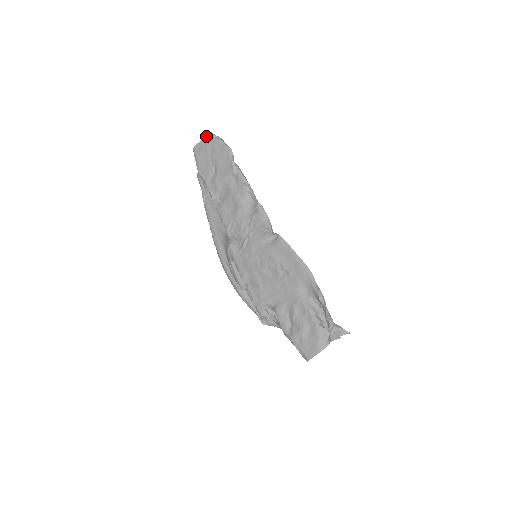
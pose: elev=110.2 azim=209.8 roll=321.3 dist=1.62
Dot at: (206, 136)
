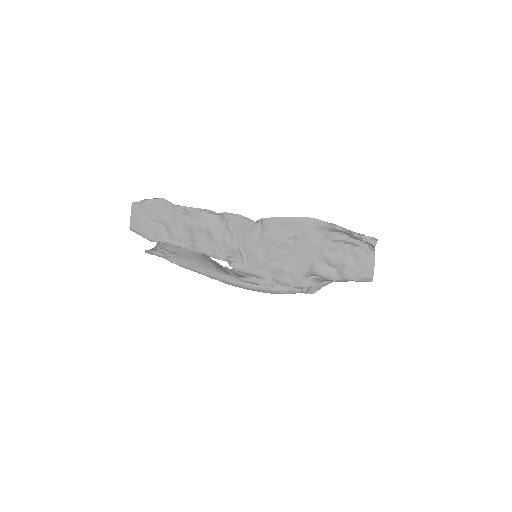
Dot at: (132, 209)
